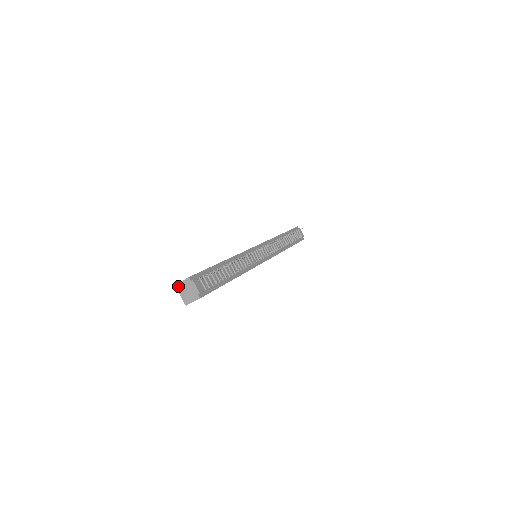
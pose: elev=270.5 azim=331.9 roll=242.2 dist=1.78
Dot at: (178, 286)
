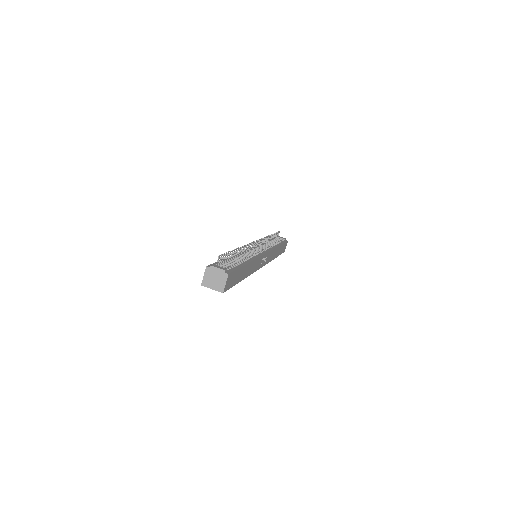
Dot at: (204, 283)
